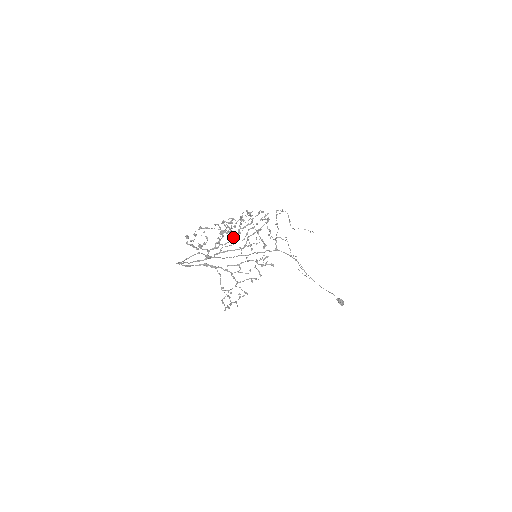
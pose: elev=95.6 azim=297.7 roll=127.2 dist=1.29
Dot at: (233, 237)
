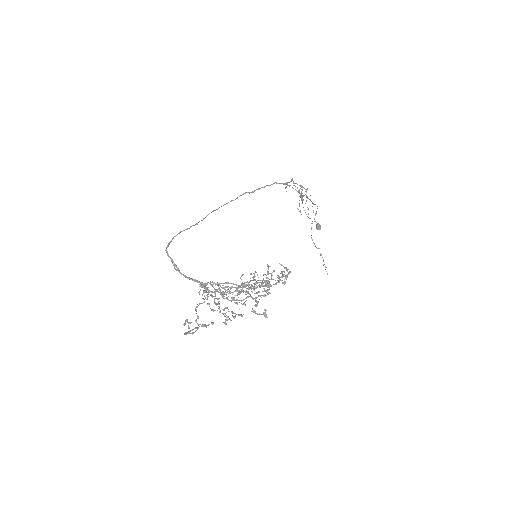
Dot at: (238, 300)
